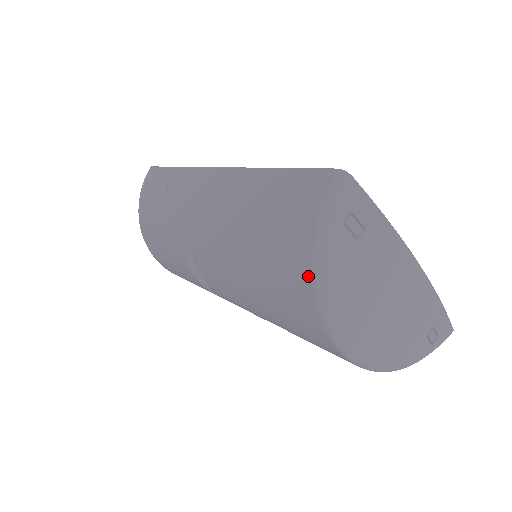
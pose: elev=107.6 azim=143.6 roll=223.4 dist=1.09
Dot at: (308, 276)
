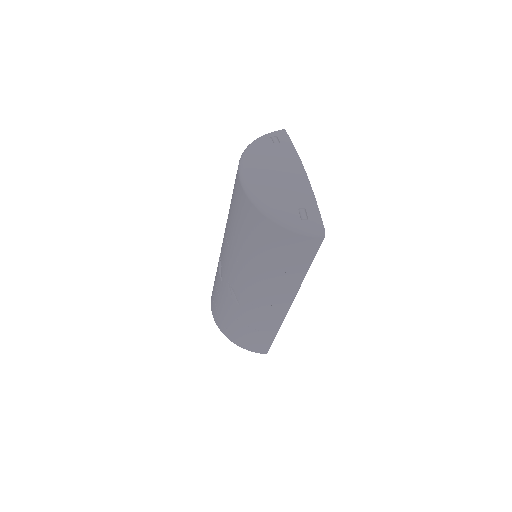
Dot at: occluded
